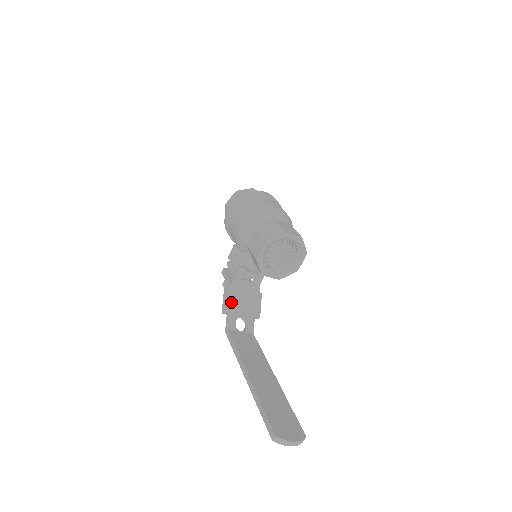
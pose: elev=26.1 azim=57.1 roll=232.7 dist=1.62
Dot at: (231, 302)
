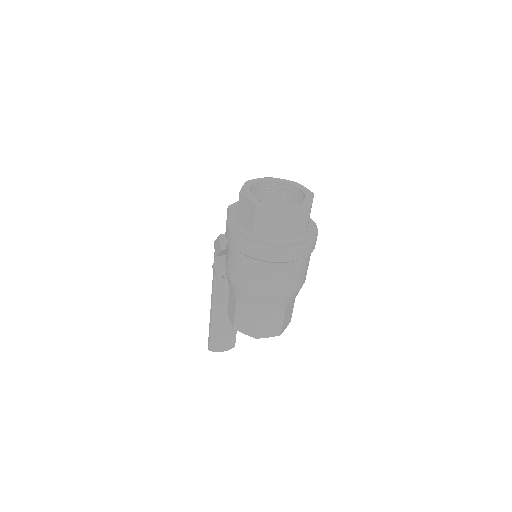
Dot at: (220, 254)
